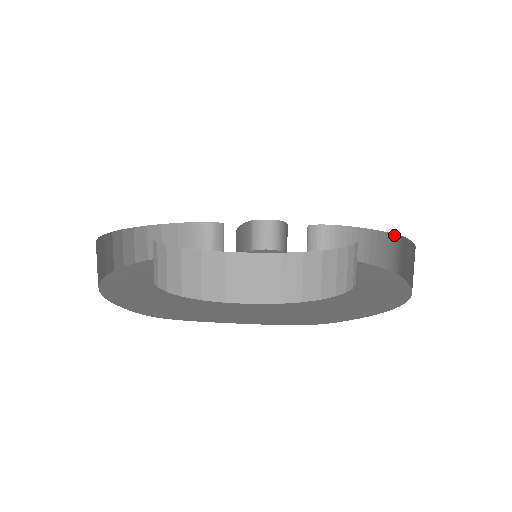
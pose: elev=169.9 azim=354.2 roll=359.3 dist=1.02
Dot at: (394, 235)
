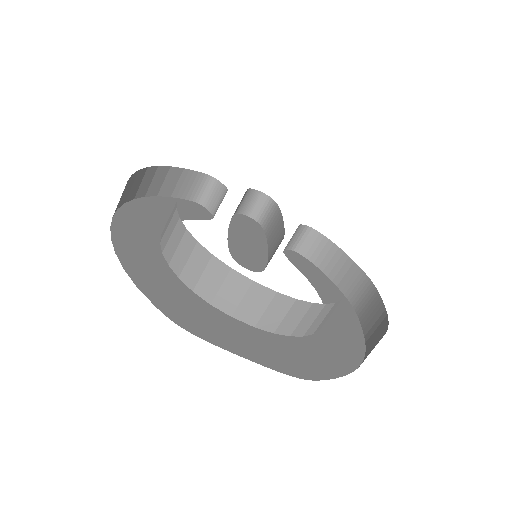
Dot at: (367, 277)
